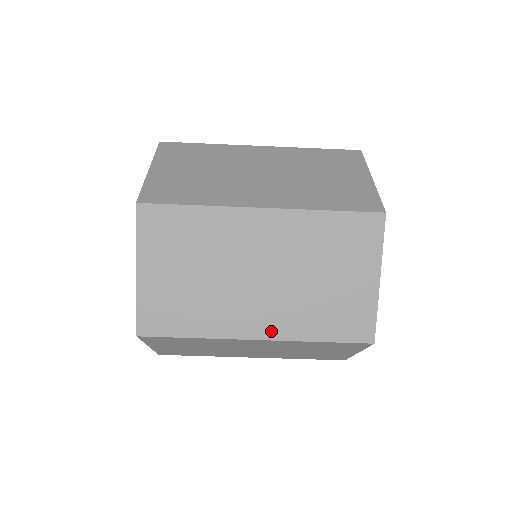
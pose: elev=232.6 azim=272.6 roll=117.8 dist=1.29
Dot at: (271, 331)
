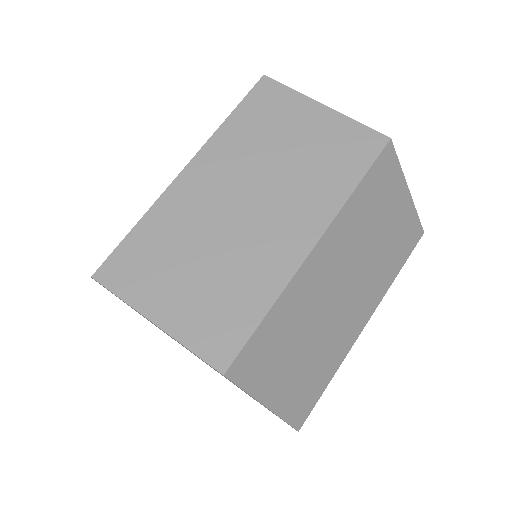
Dot at: (314, 226)
